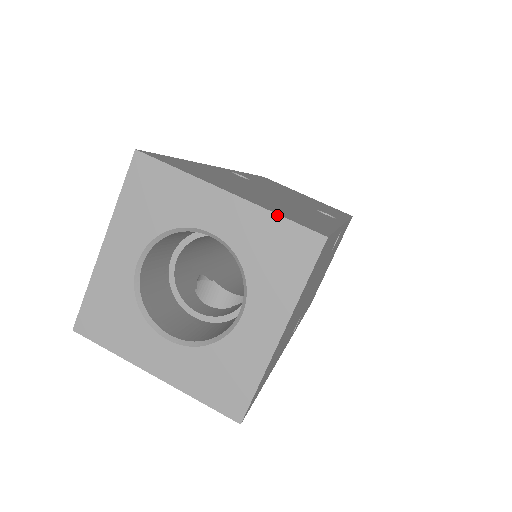
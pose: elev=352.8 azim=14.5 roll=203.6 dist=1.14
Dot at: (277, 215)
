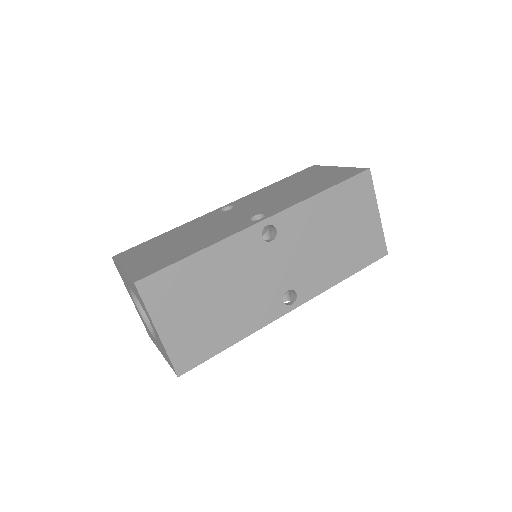
Dot at: (128, 276)
